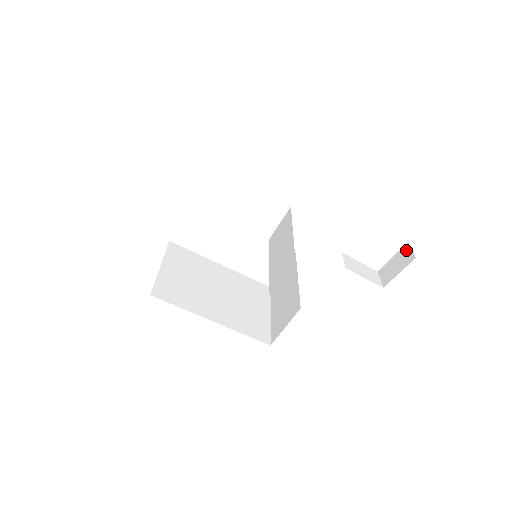
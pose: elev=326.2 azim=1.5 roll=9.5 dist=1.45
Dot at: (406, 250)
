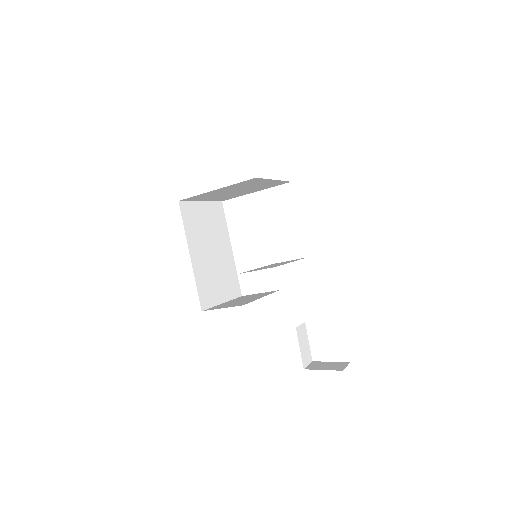
Dot at: (343, 364)
